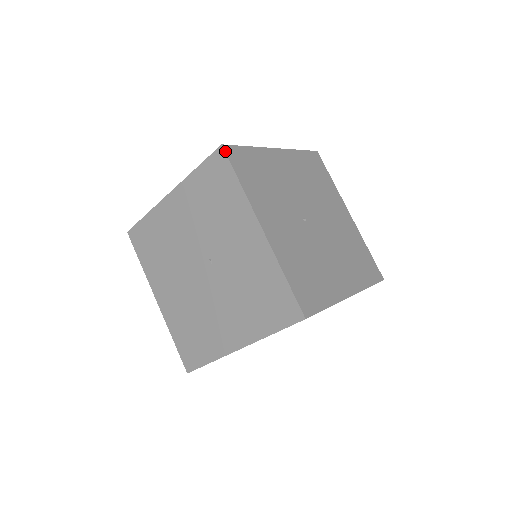
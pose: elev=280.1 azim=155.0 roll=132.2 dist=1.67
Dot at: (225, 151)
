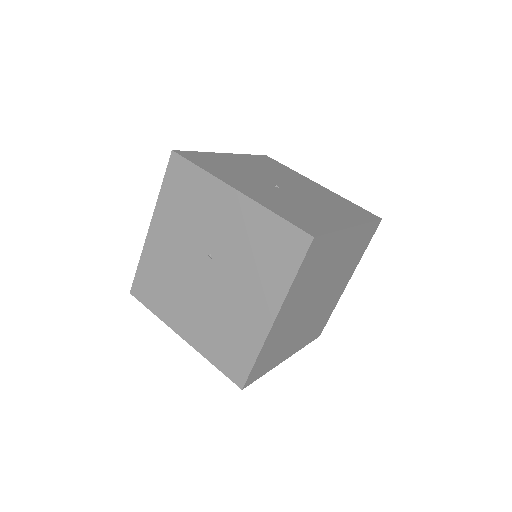
Dot at: (177, 153)
